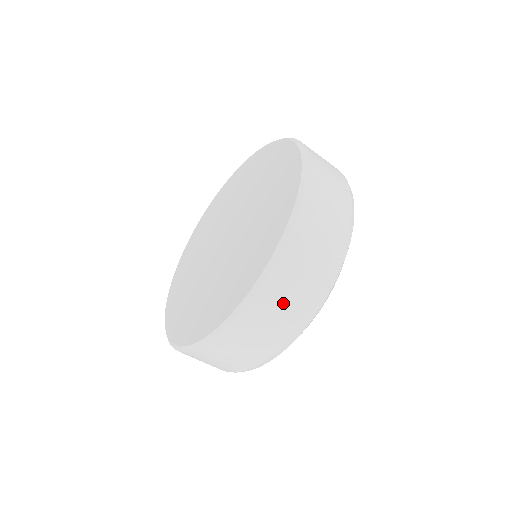
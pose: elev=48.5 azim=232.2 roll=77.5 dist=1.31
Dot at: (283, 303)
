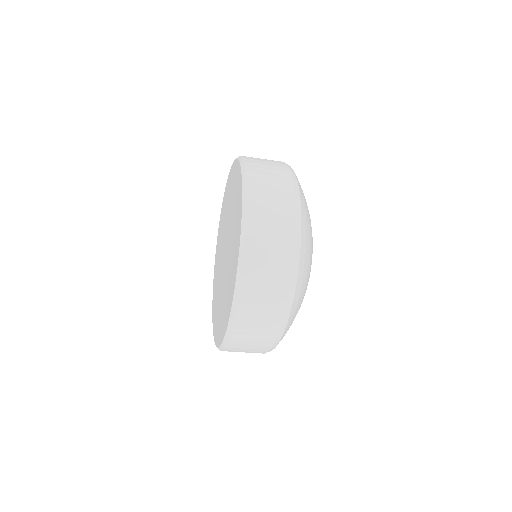
Dot at: (270, 217)
